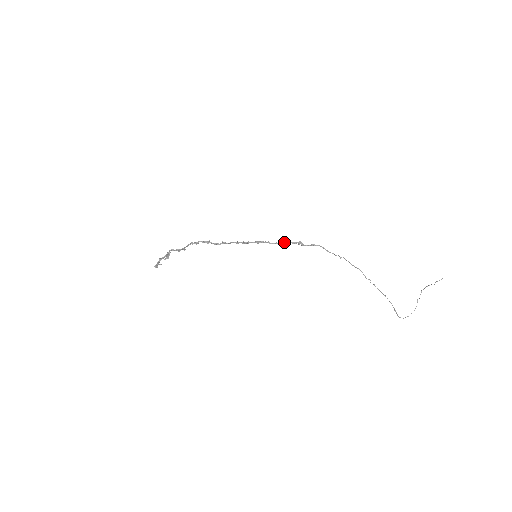
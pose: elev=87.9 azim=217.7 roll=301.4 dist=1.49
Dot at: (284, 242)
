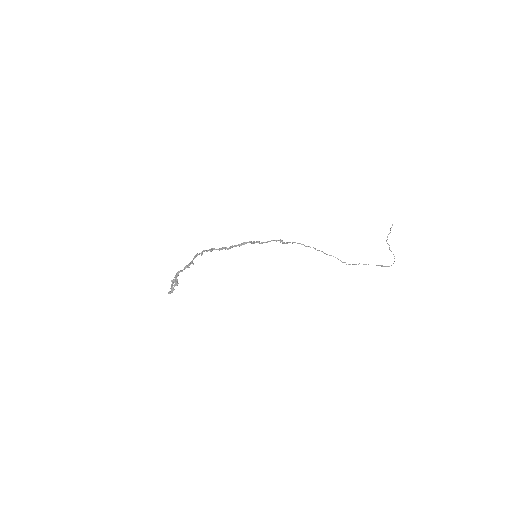
Dot at: occluded
